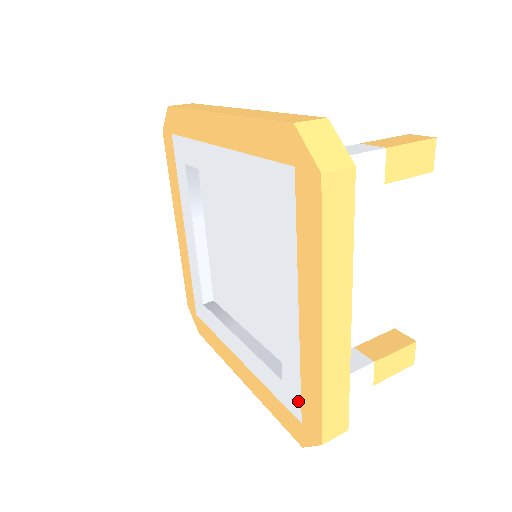
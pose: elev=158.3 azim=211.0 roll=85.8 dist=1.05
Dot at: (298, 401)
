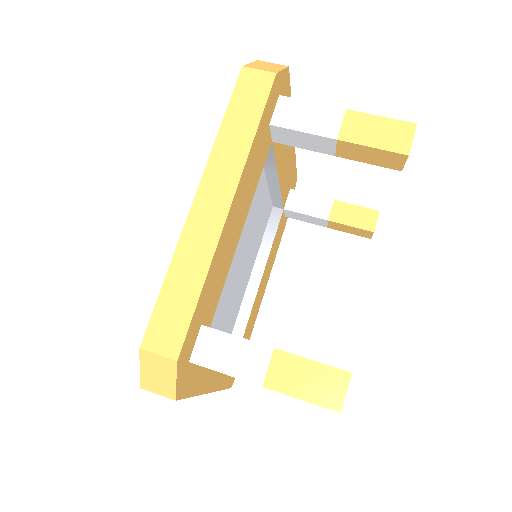
Dot at: occluded
